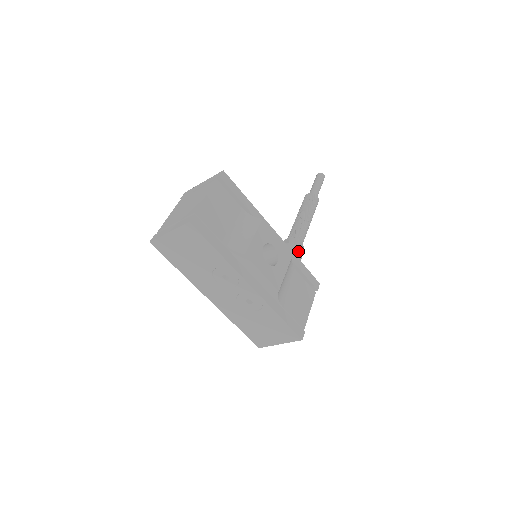
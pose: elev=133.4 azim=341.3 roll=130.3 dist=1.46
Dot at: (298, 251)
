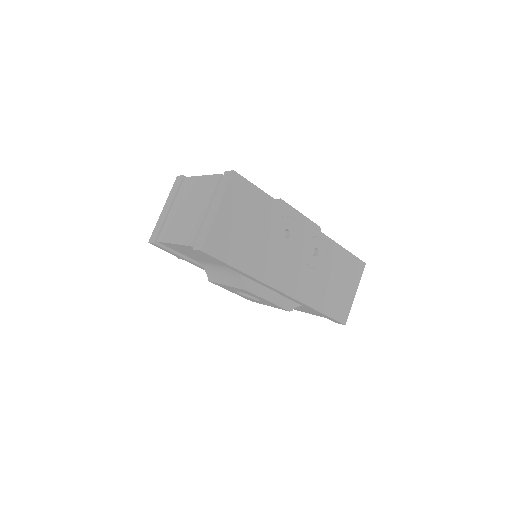
Dot at: occluded
